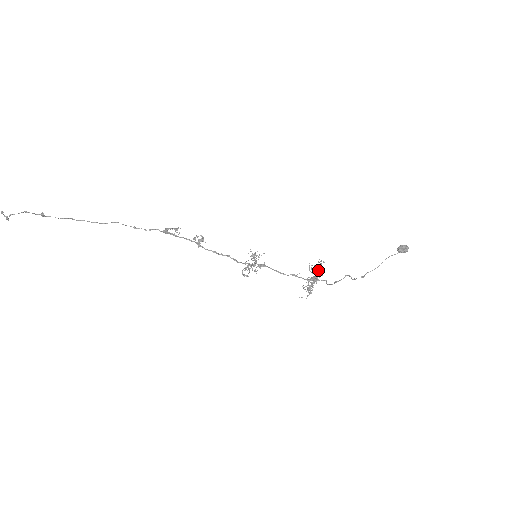
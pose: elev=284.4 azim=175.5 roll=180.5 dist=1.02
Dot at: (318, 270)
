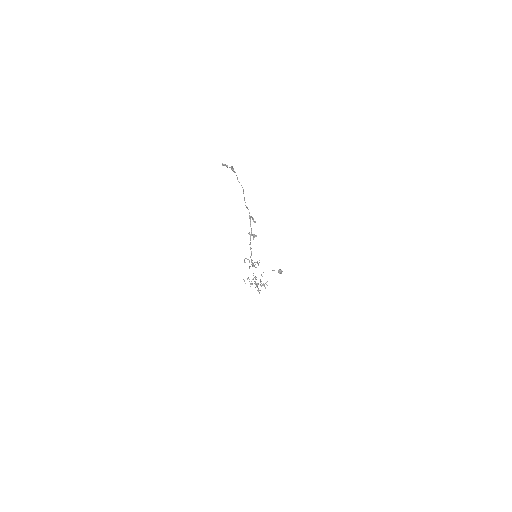
Dot at: occluded
